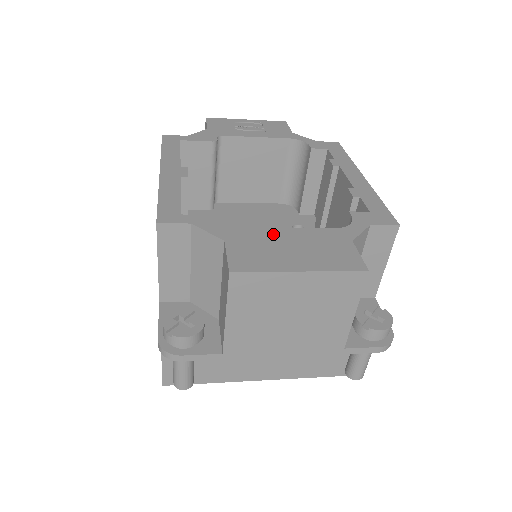
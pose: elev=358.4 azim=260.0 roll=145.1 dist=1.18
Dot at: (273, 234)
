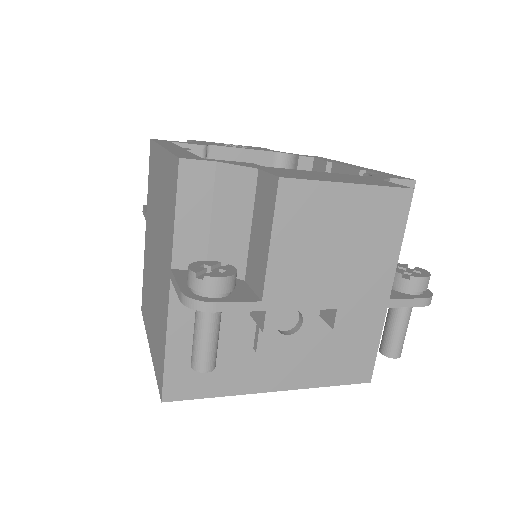
Dot at: (304, 171)
